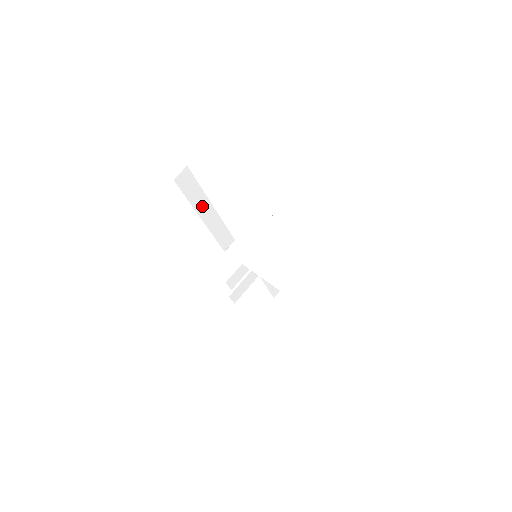
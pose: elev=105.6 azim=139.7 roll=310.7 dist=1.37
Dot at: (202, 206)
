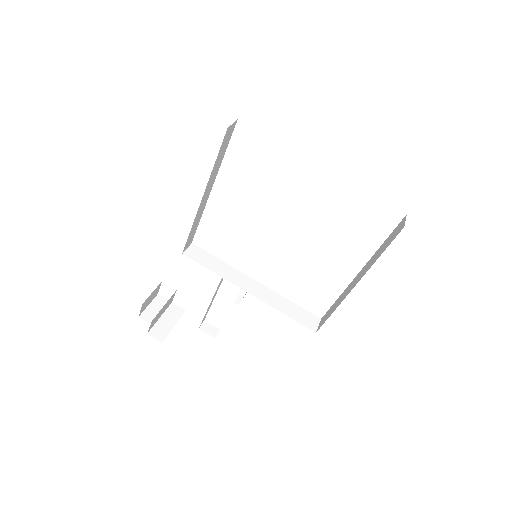
Dot at: (211, 180)
